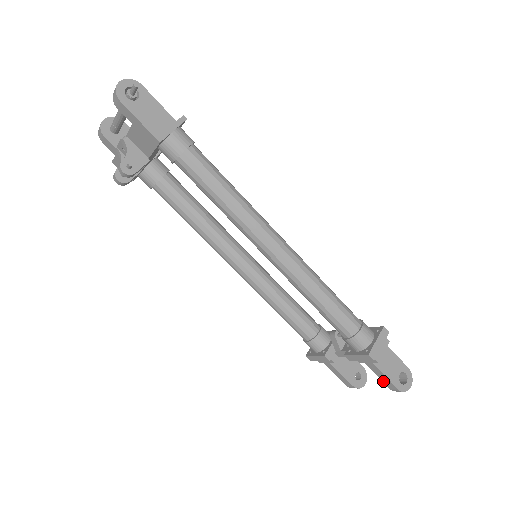
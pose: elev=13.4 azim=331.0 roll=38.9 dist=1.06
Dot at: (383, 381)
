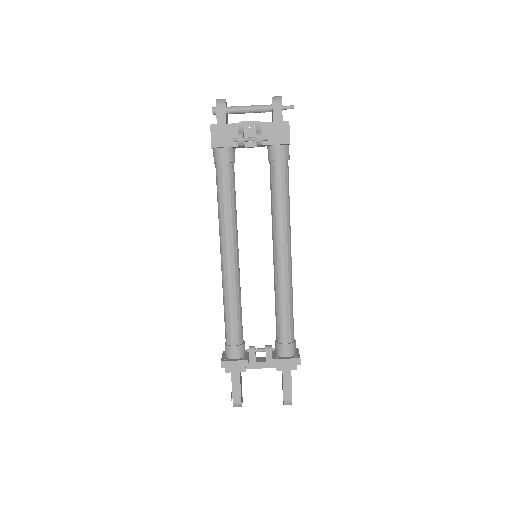
Dot at: (284, 391)
